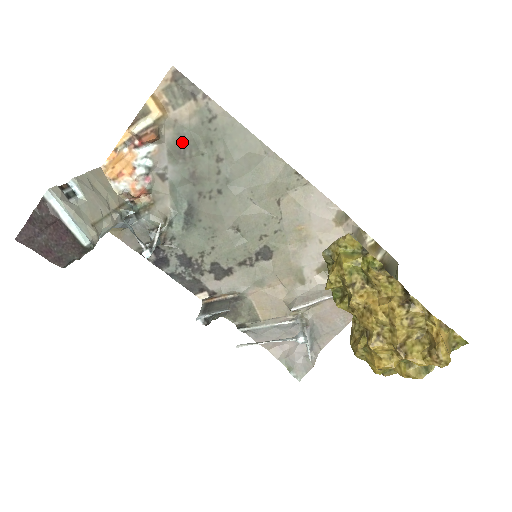
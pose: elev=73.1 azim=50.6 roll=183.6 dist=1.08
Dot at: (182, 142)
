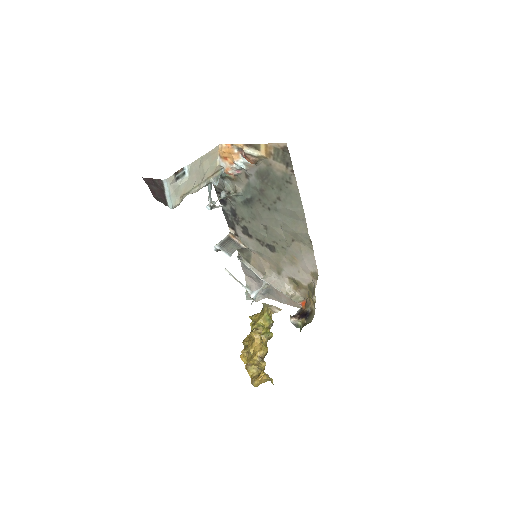
Dot at: (267, 175)
